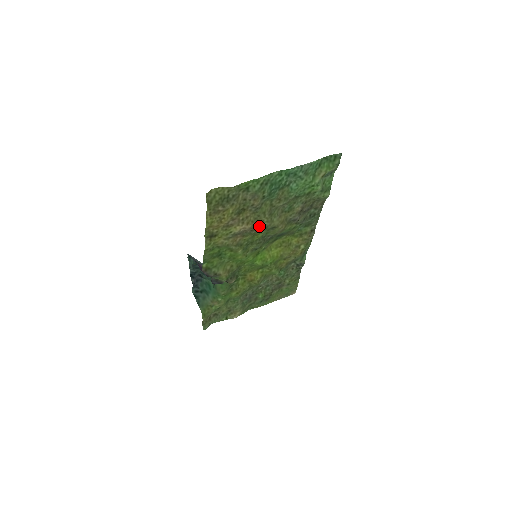
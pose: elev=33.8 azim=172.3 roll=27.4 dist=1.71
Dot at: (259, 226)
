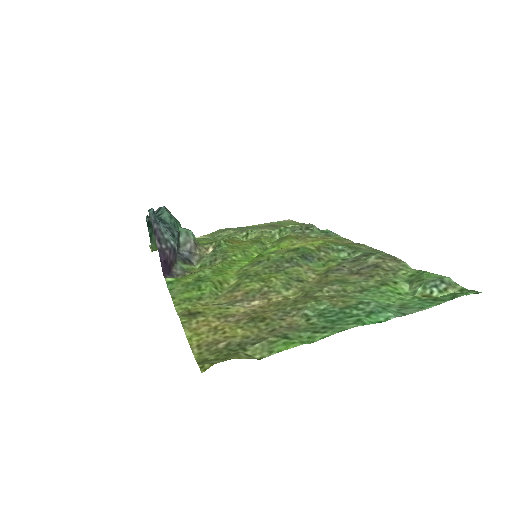
Dot at: (278, 293)
